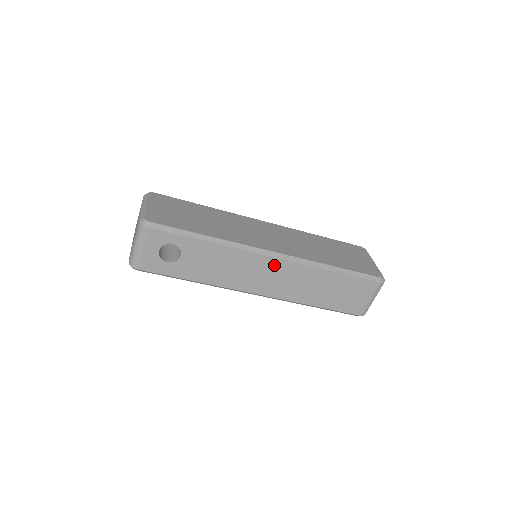
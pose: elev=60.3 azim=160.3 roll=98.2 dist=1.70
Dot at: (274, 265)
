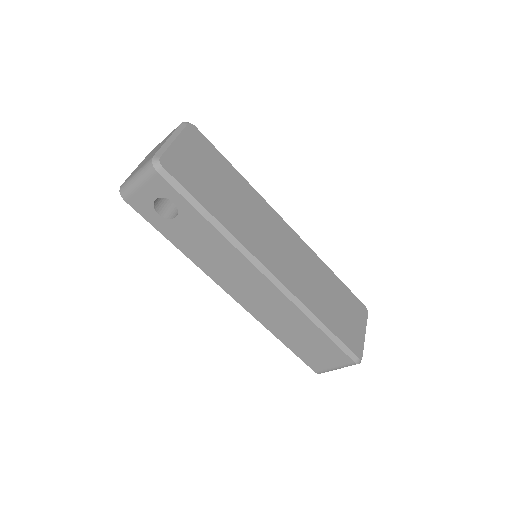
Dot at: (263, 285)
